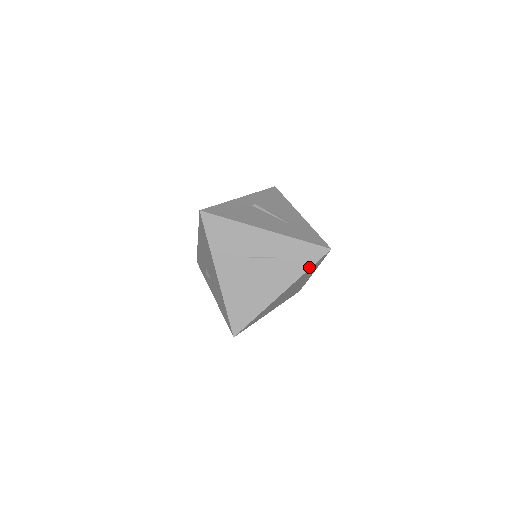
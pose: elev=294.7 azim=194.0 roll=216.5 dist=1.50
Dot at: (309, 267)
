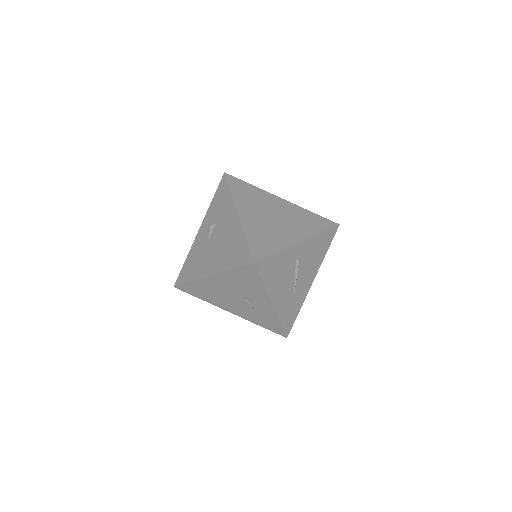
Dot at: (264, 327)
